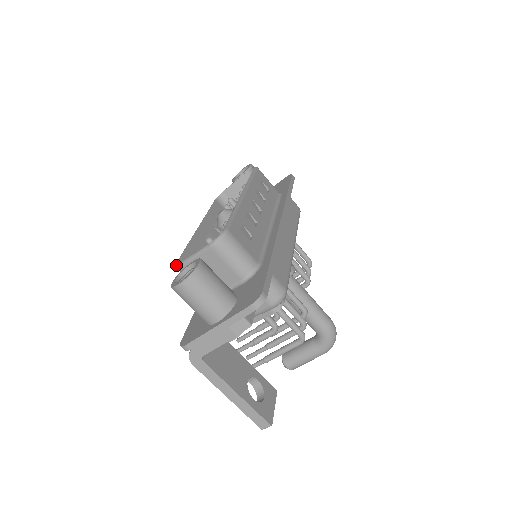
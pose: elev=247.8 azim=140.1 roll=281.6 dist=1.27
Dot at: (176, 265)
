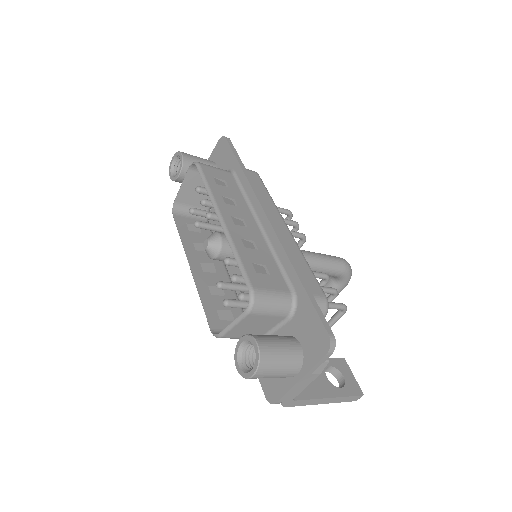
Dot at: occluded
